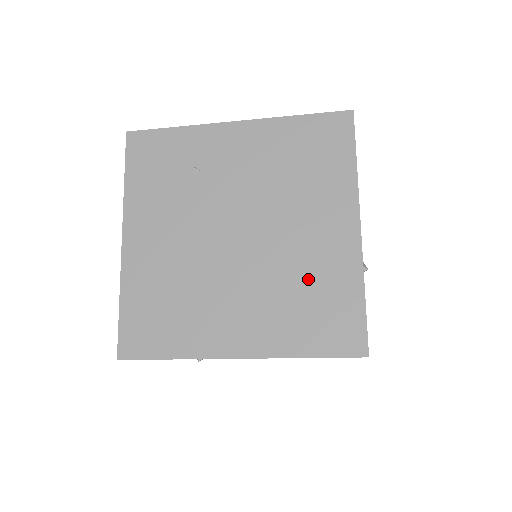
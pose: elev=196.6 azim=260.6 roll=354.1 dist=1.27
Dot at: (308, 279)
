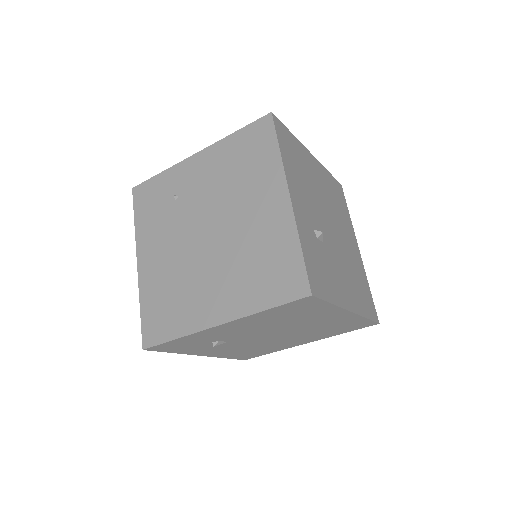
Dot at: (258, 248)
